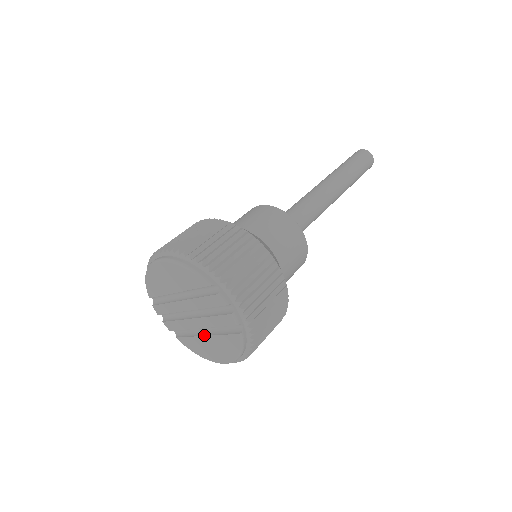
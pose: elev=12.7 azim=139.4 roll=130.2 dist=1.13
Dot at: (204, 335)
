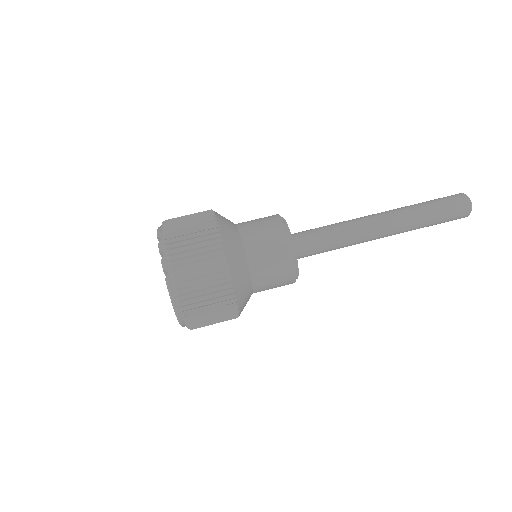
Dot at: occluded
